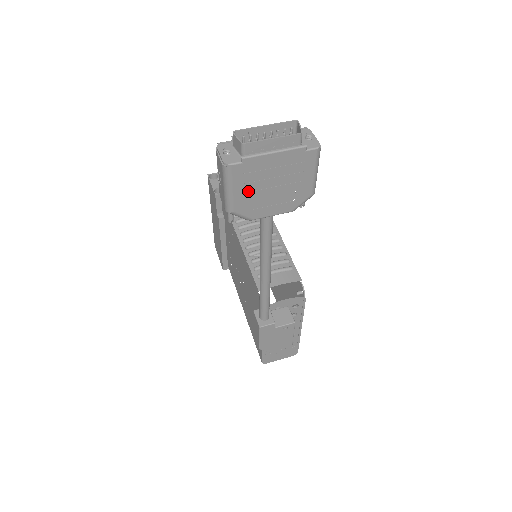
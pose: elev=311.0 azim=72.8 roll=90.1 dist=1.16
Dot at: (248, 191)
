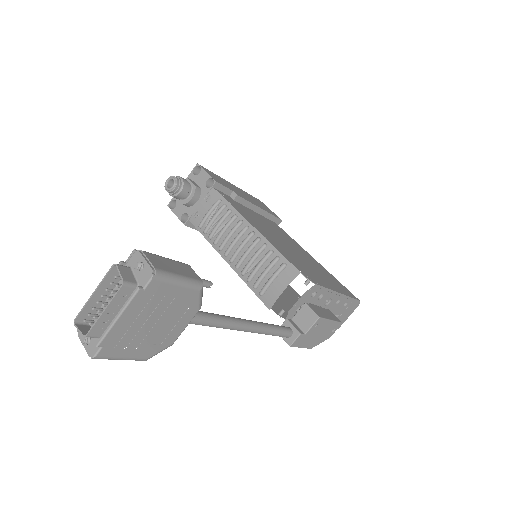
Dot at: (138, 345)
